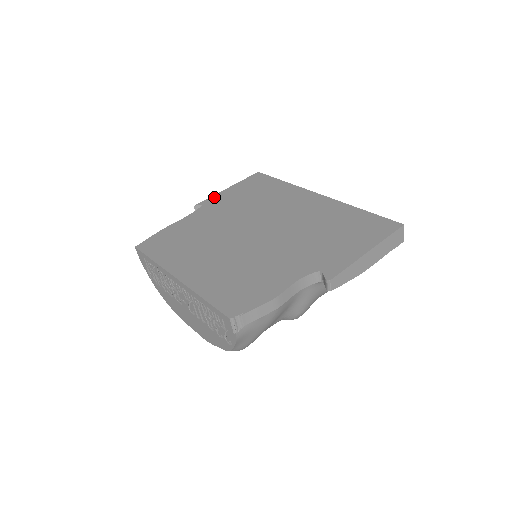
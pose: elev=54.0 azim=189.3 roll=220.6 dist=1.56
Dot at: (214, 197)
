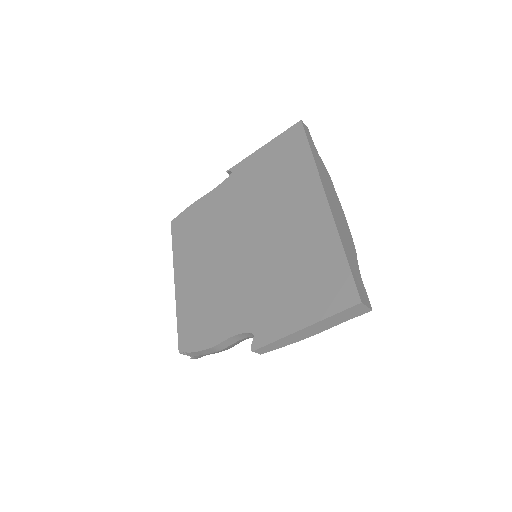
Dot at: (245, 162)
